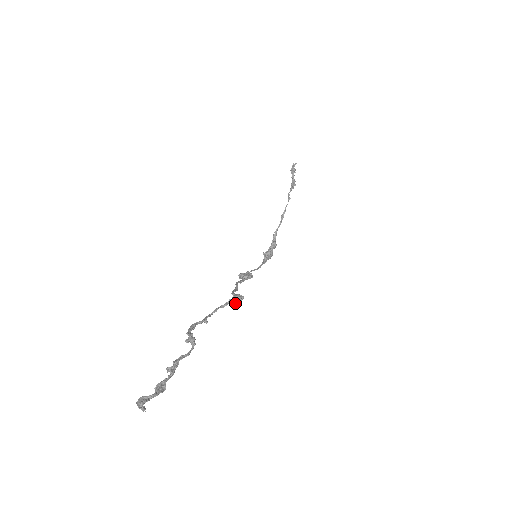
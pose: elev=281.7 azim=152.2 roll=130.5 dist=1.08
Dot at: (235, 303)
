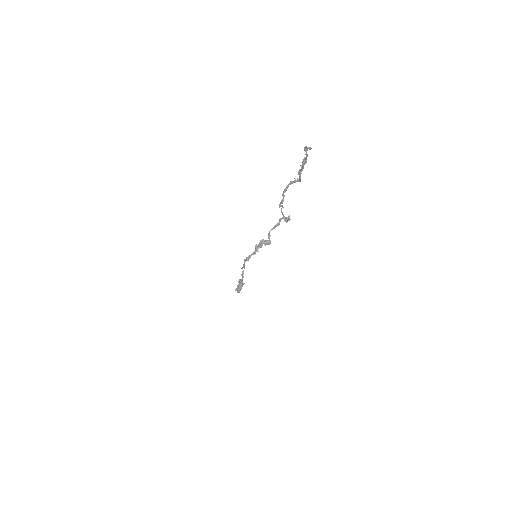
Dot at: (289, 215)
